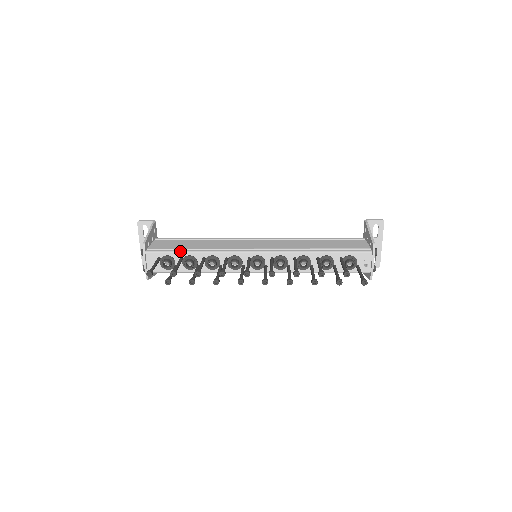
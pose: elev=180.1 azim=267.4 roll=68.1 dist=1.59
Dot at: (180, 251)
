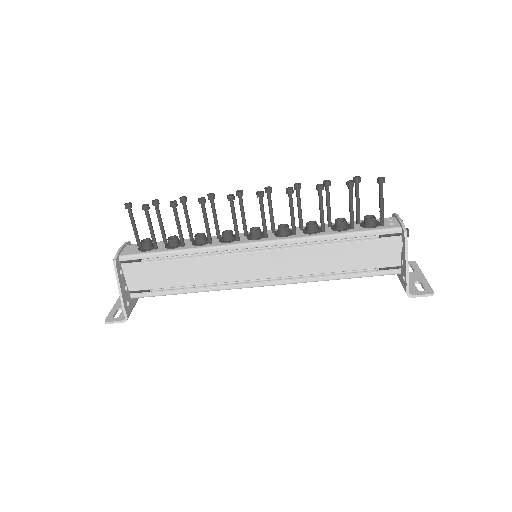
Dot at: (167, 241)
